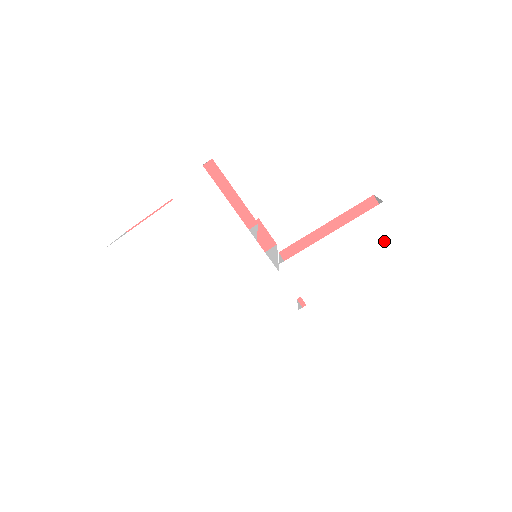
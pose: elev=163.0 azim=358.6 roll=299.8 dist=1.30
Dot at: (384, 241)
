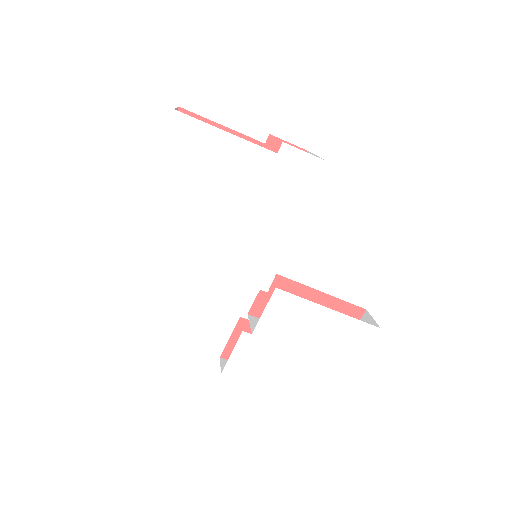
Dot at: (349, 351)
